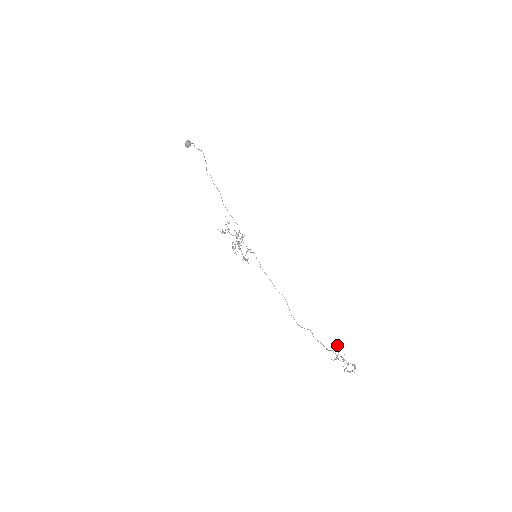
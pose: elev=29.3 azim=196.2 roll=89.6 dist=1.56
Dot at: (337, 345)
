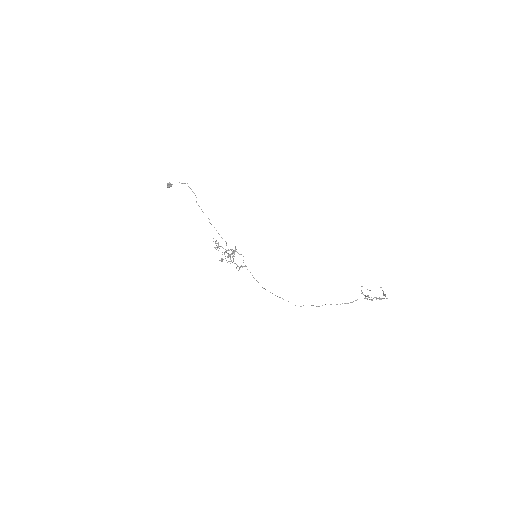
Dot at: occluded
